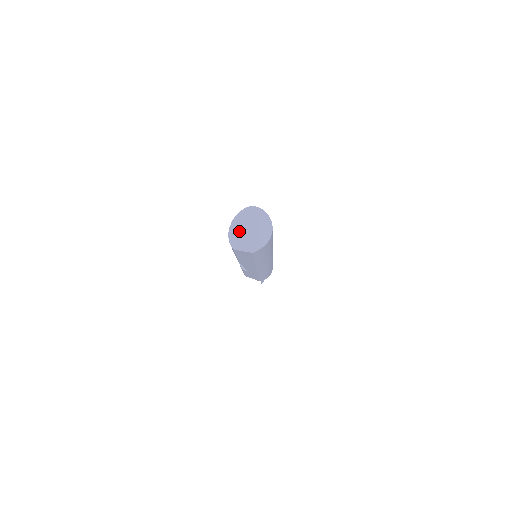
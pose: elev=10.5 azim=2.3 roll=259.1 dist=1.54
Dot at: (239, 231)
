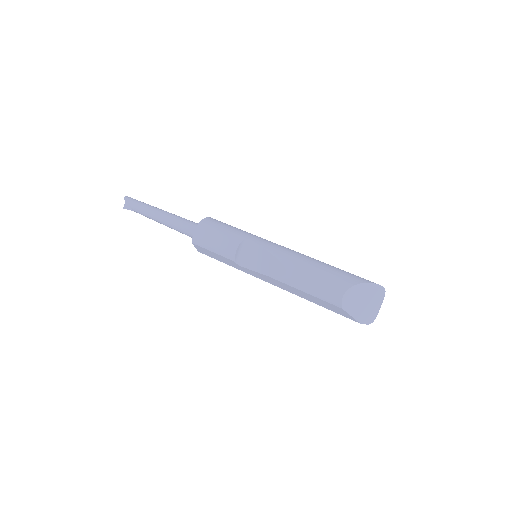
Dot at: (359, 298)
